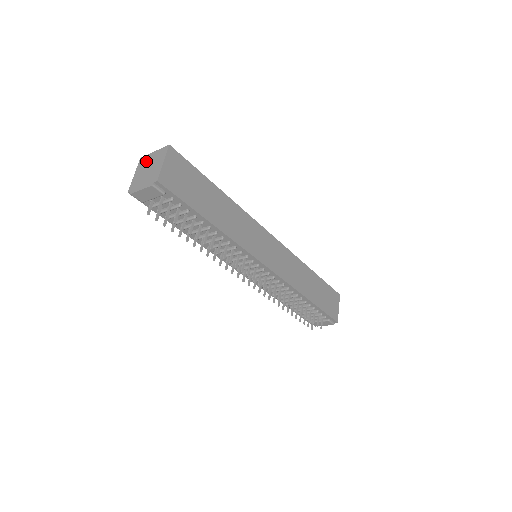
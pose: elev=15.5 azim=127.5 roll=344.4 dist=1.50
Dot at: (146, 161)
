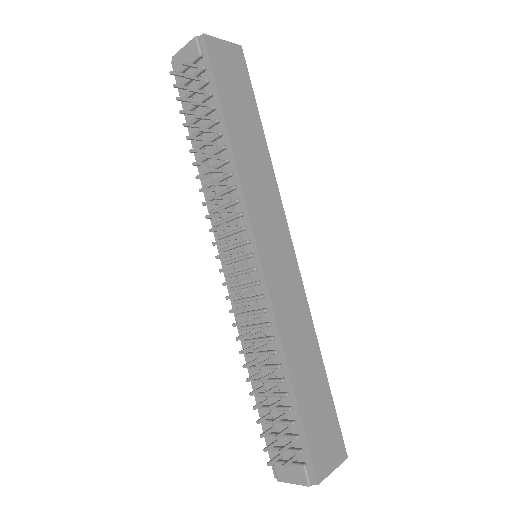
Dot at: occluded
